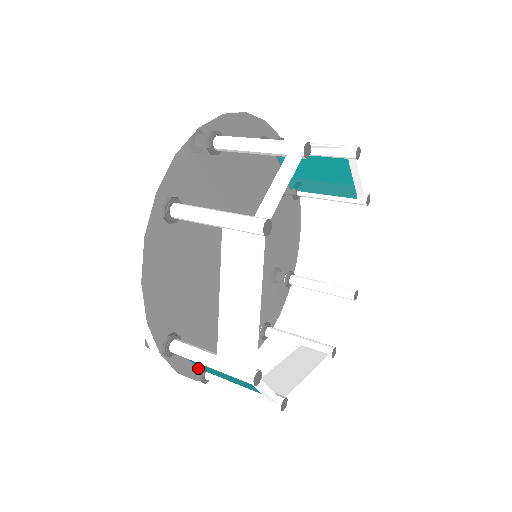
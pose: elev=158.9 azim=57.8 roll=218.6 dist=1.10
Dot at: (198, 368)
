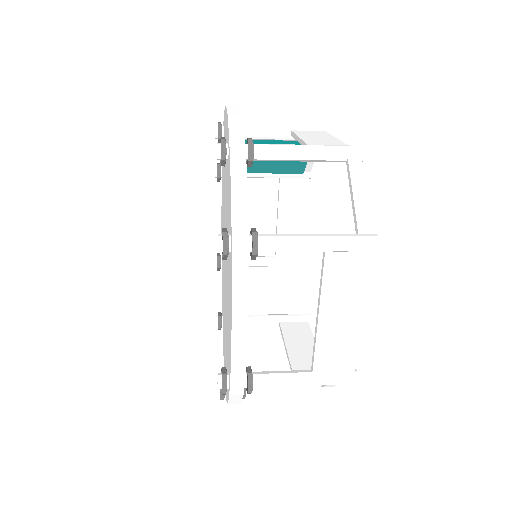
Dot at: occluded
